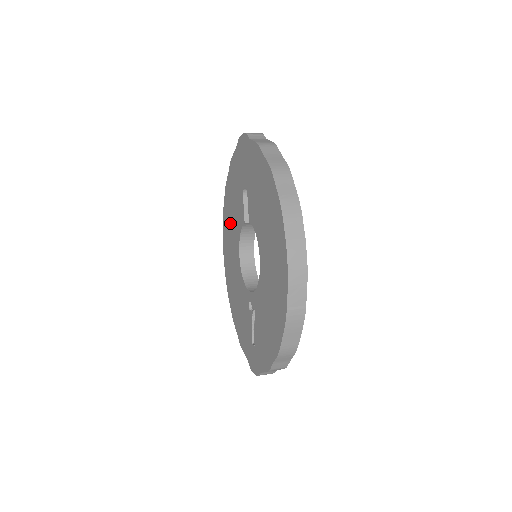
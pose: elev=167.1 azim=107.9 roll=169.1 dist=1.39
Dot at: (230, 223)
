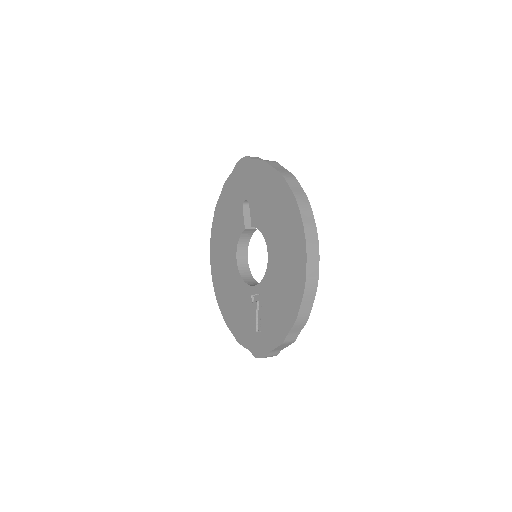
Dot at: (222, 237)
